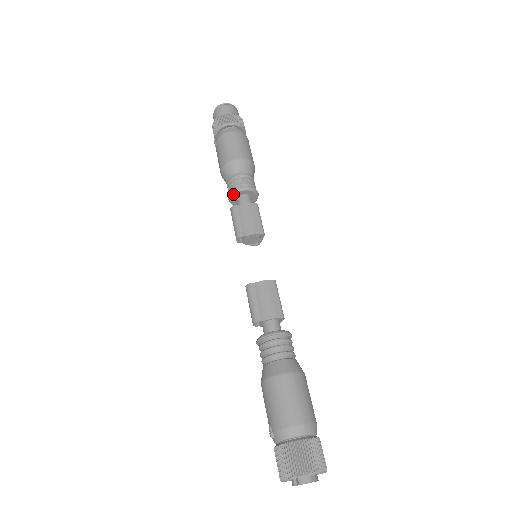
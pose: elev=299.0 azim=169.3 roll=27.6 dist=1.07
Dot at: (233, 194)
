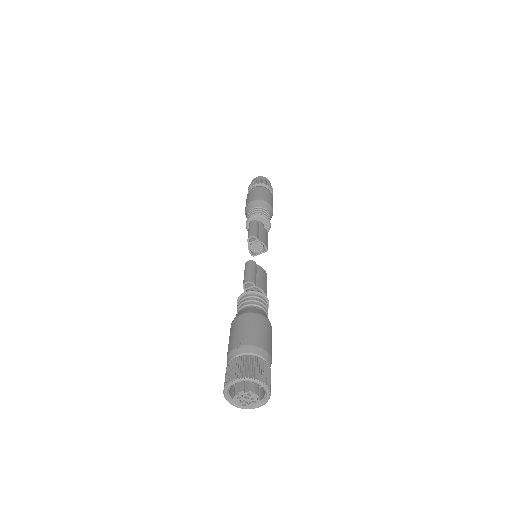
Dot at: (258, 216)
